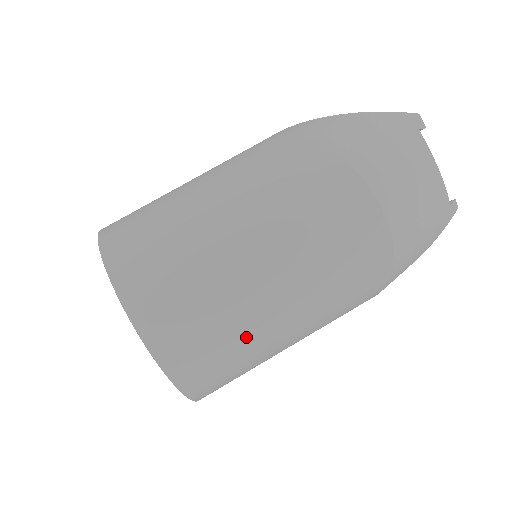
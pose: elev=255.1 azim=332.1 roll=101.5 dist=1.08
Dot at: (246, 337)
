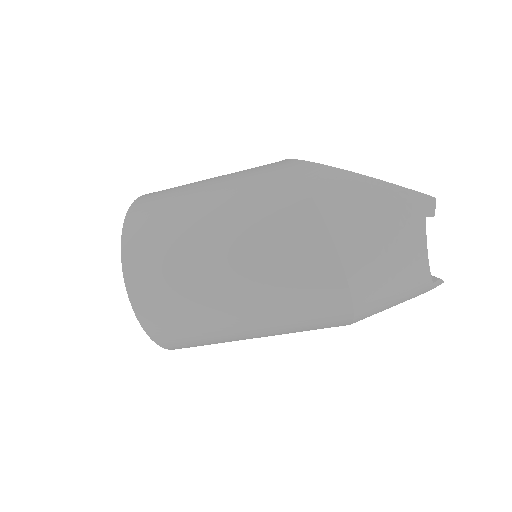
Dot at: (216, 335)
